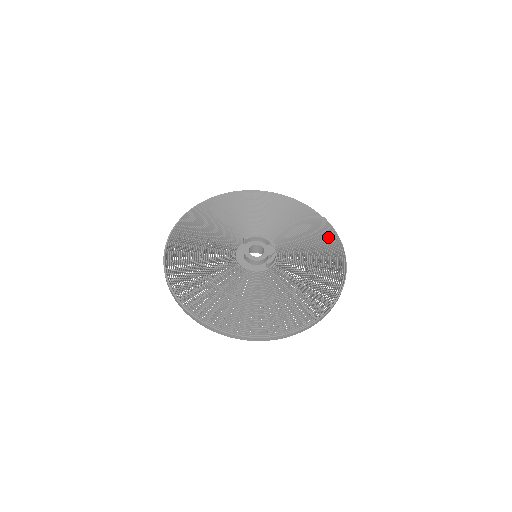
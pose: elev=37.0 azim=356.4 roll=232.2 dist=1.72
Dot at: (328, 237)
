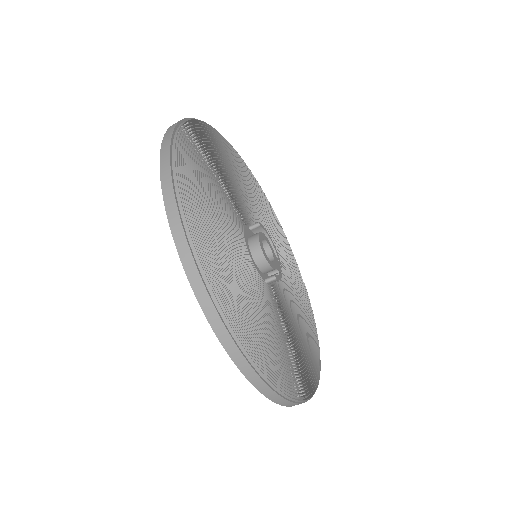
Dot at: (308, 309)
